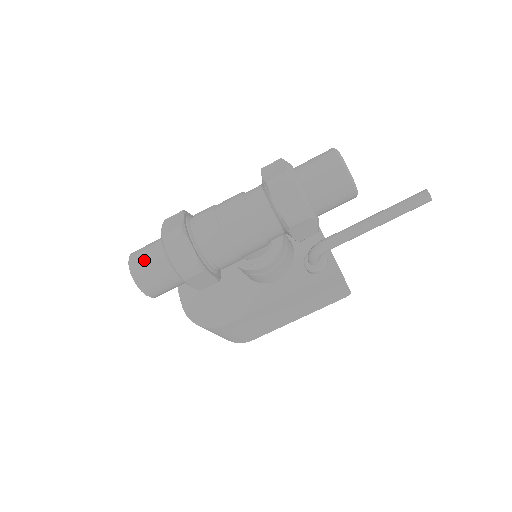
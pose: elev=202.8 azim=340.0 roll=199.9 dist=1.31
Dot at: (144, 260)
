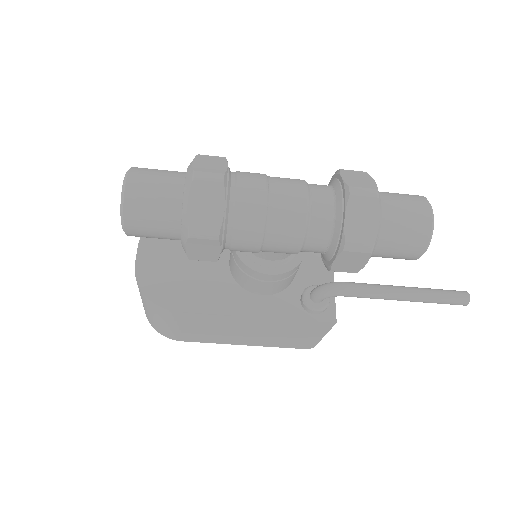
Dot at: (150, 184)
